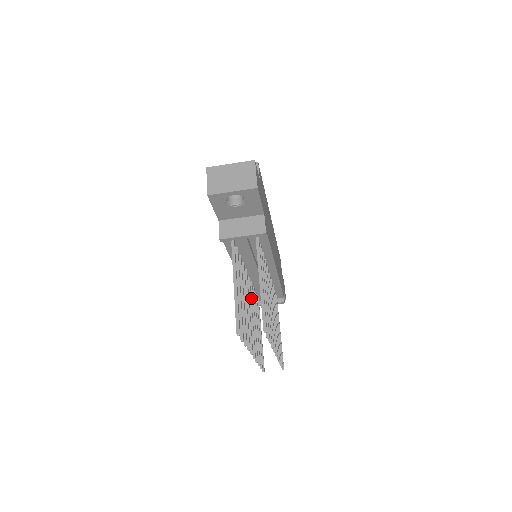
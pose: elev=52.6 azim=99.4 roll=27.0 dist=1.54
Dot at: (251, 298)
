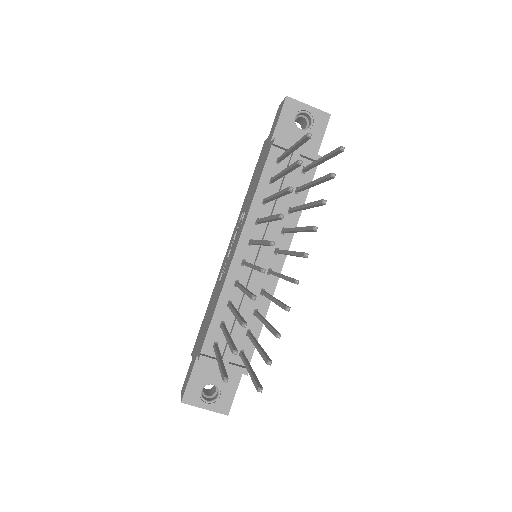
Dot at: (239, 283)
